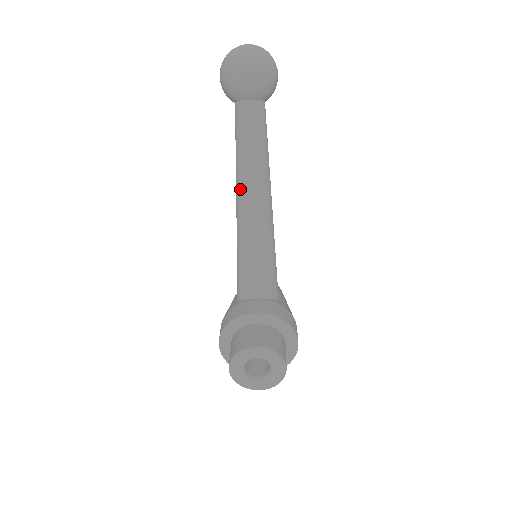
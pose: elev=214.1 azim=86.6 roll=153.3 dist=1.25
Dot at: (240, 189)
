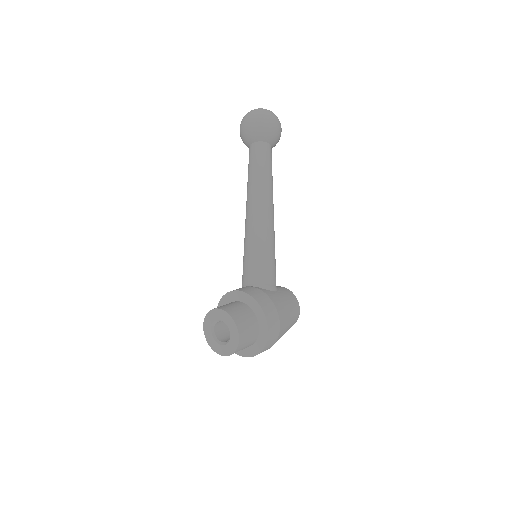
Dot at: (246, 205)
